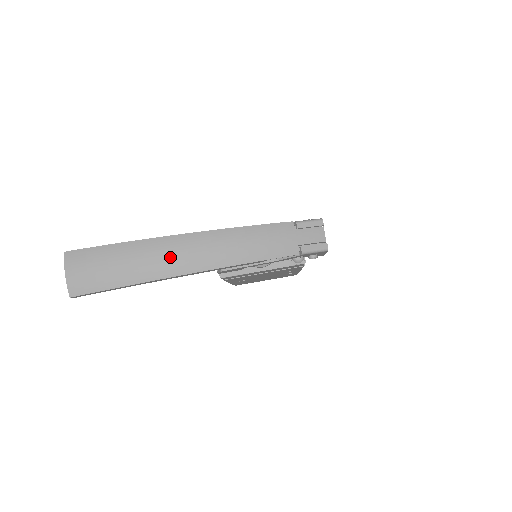
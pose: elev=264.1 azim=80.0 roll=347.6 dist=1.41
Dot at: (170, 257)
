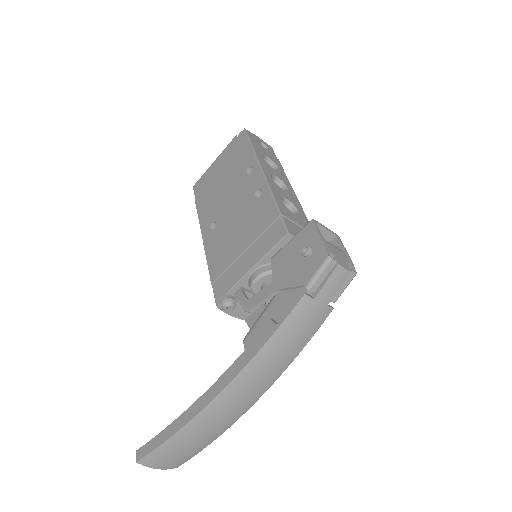
Dot at: (227, 414)
